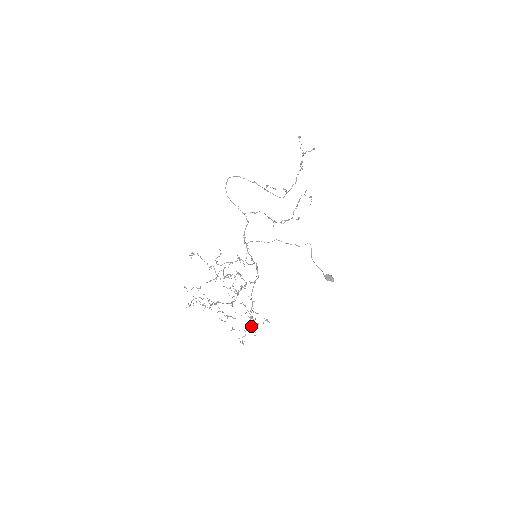
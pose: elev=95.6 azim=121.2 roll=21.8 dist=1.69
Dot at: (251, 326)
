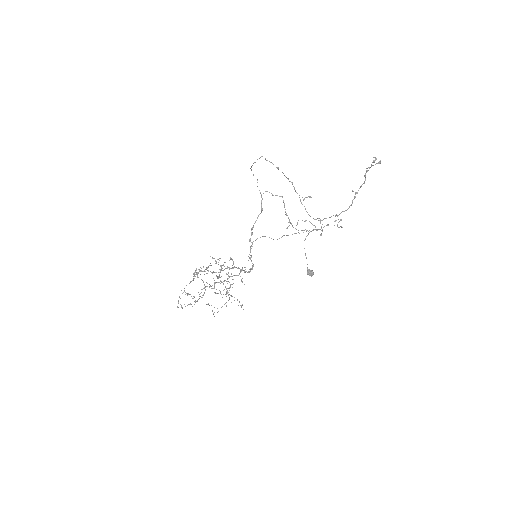
Dot at: (225, 303)
